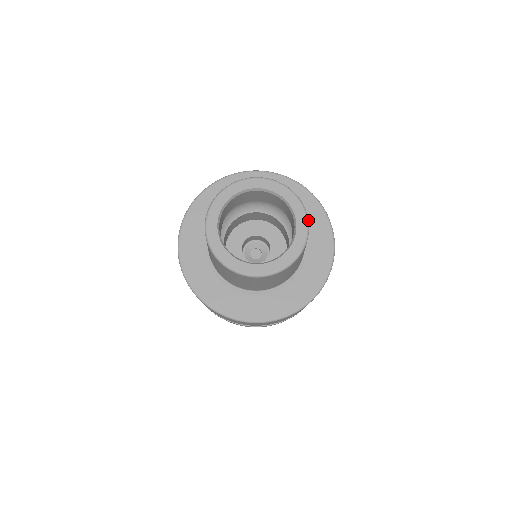
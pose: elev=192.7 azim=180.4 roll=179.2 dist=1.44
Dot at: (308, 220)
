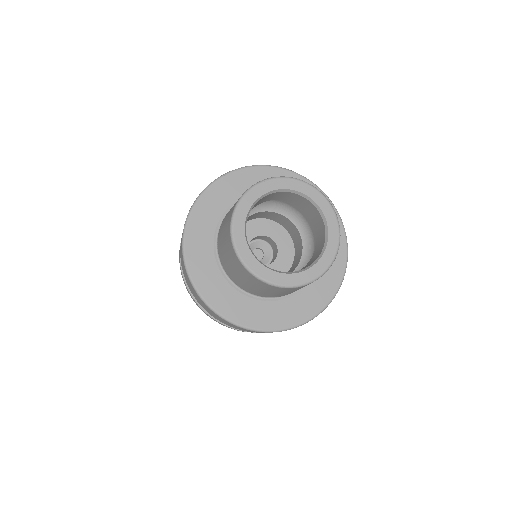
Dot at: occluded
